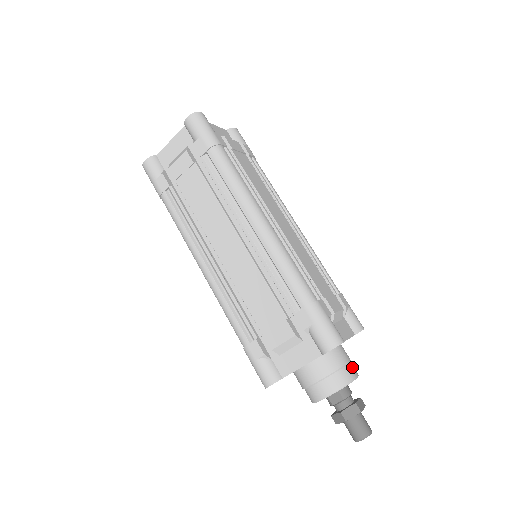
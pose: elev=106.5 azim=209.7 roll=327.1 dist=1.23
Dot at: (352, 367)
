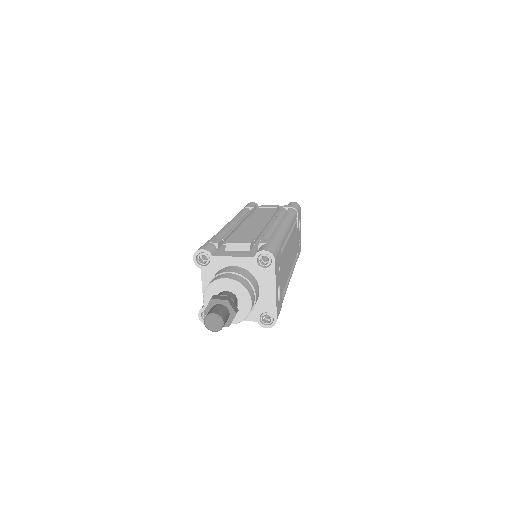
Dot at: (230, 275)
